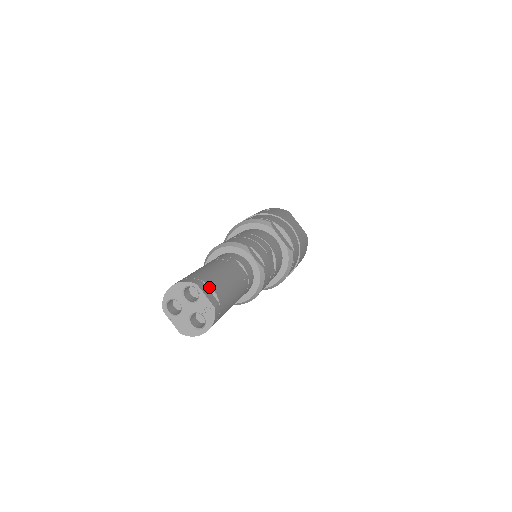
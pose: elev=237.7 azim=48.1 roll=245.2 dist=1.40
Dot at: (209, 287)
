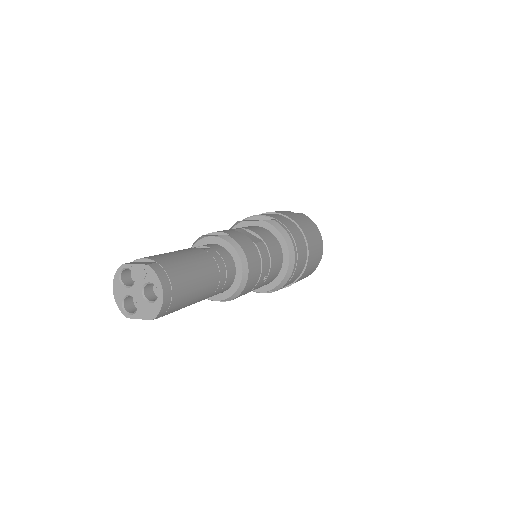
Dot at: (139, 260)
